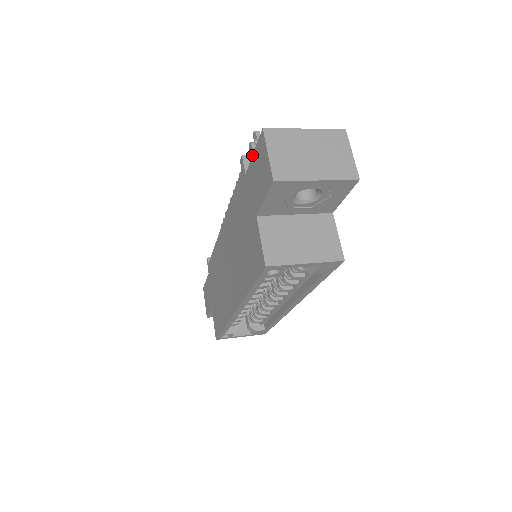
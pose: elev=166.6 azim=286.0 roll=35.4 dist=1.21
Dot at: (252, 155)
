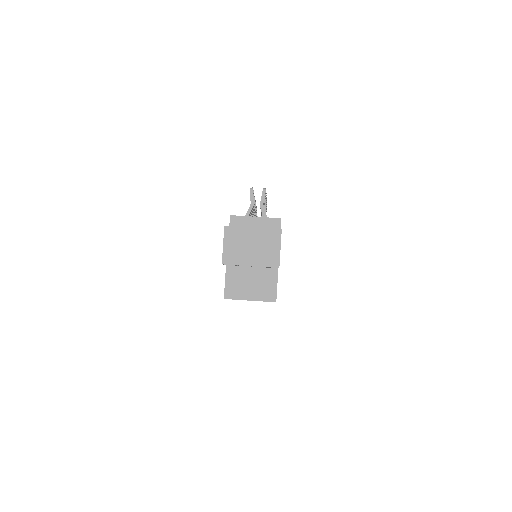
Dot at: occluded
